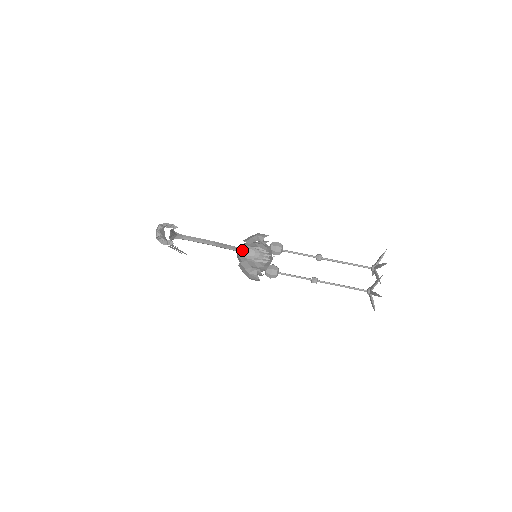
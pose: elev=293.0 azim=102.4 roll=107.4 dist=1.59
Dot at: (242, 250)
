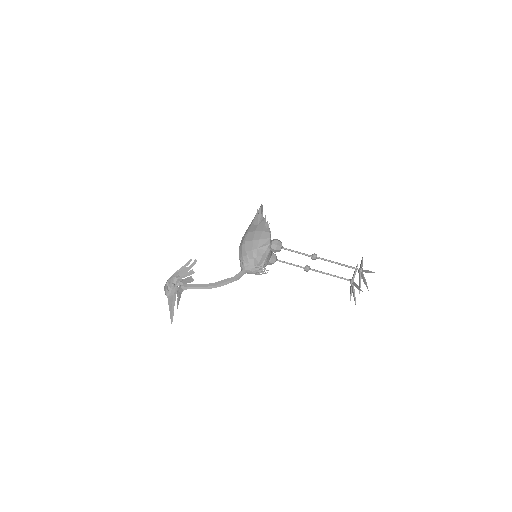
Dot at: (241, 276)
